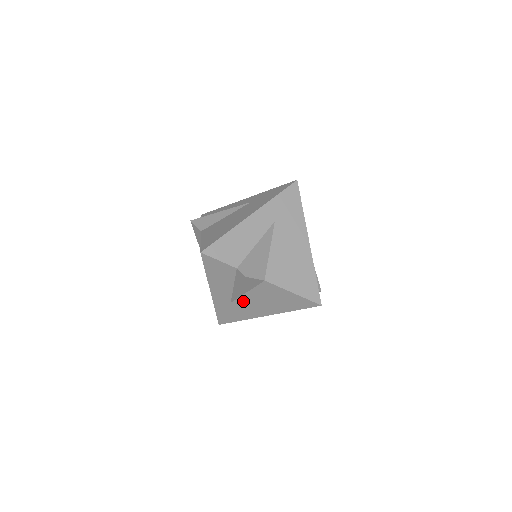
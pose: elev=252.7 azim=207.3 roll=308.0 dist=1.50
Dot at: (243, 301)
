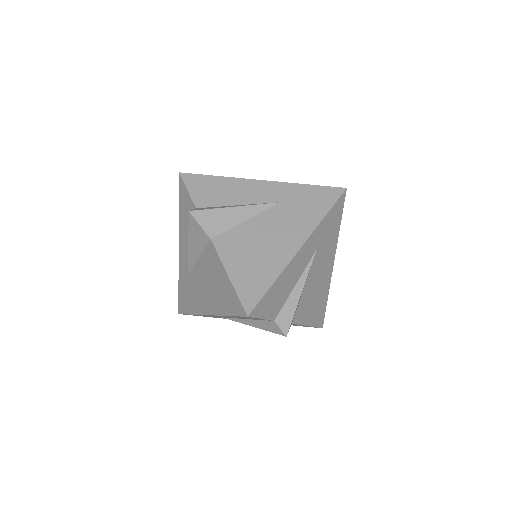
Dot at: occluded
